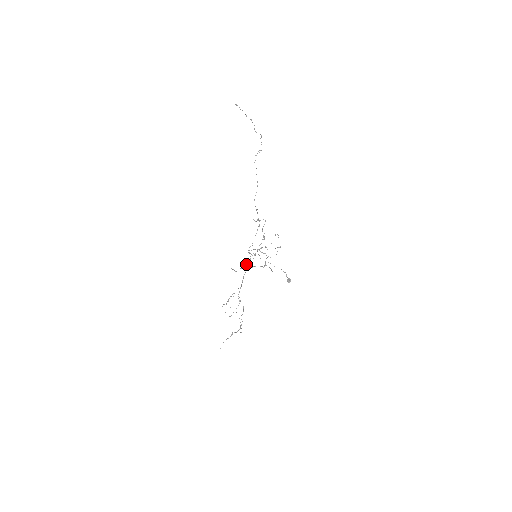
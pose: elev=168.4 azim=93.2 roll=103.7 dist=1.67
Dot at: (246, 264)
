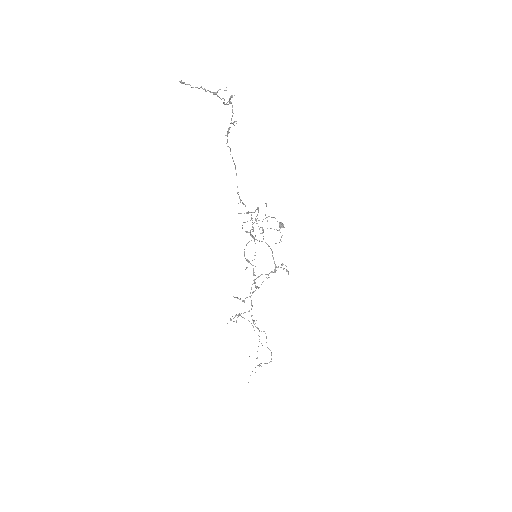
Dot at: occluded
